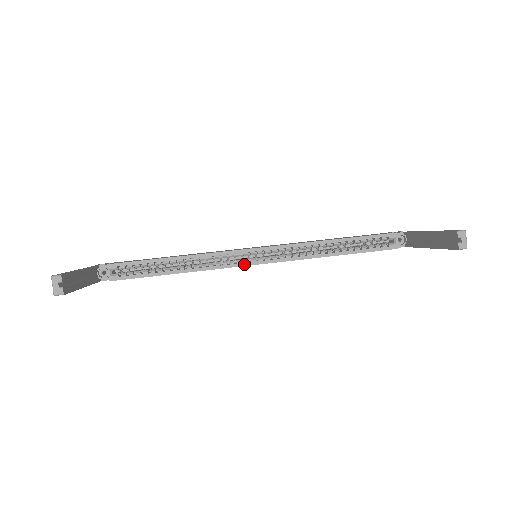
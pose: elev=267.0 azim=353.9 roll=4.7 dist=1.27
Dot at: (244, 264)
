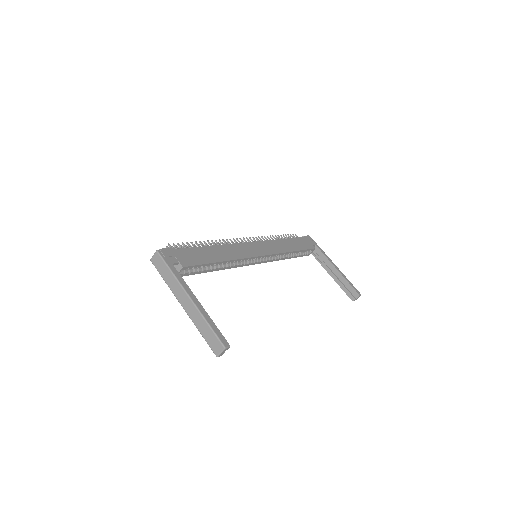
Dot at: (251, 264)
